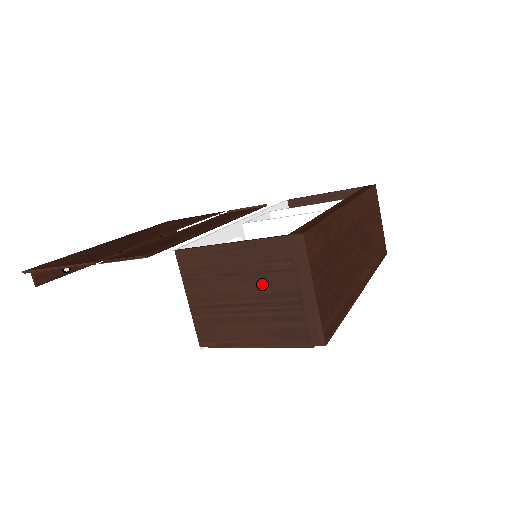
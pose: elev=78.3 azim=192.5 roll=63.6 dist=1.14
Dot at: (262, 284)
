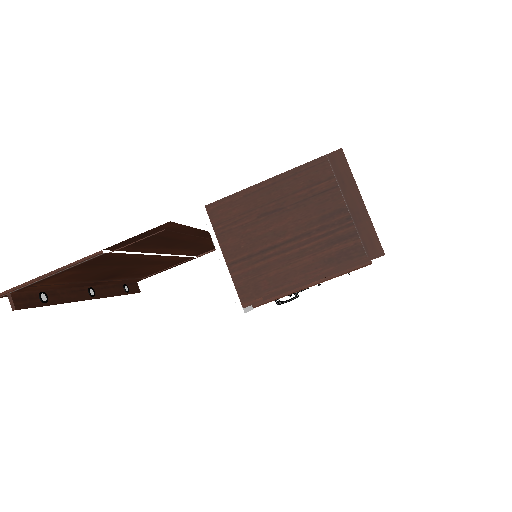
Dot at: (307, 211)
